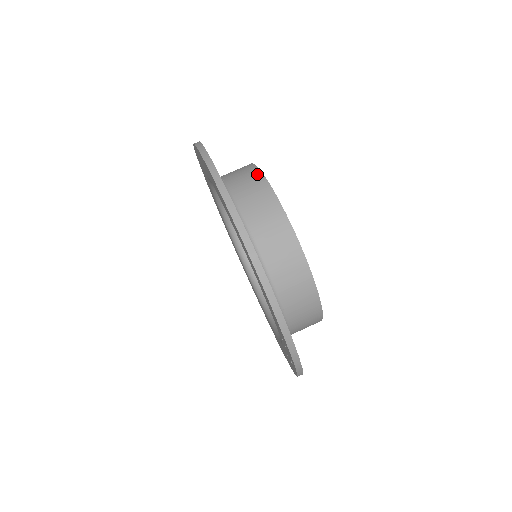
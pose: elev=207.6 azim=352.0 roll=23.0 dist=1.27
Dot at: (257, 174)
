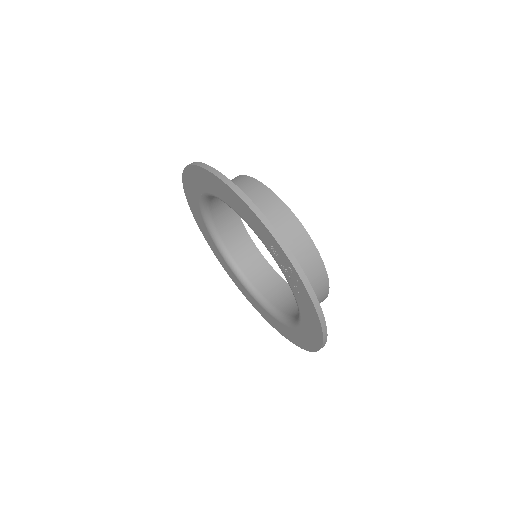
Dot at: occluded
